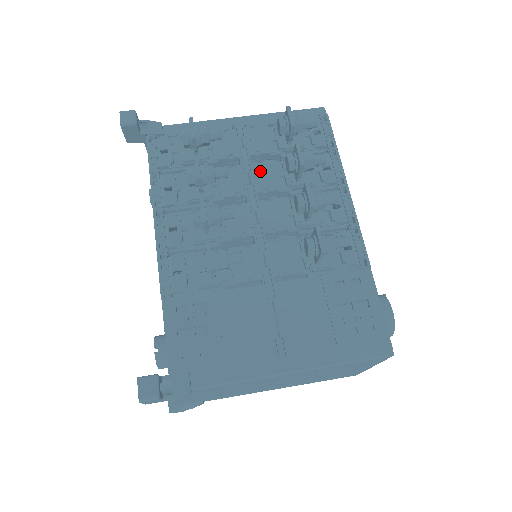
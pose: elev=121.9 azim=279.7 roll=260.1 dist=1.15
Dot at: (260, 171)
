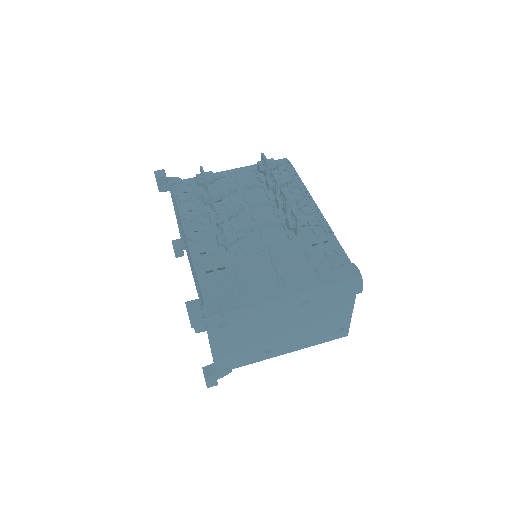
Dot at: (250, 194)
